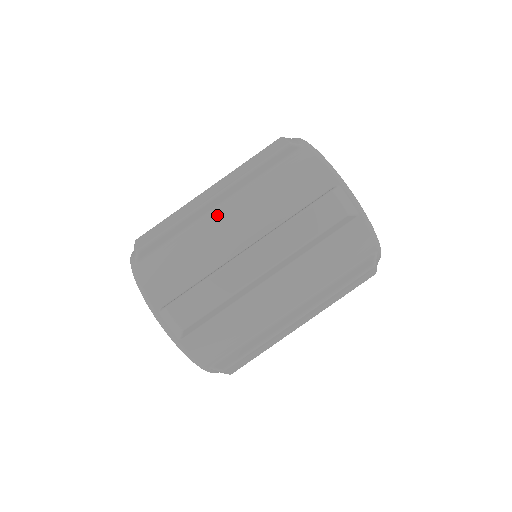
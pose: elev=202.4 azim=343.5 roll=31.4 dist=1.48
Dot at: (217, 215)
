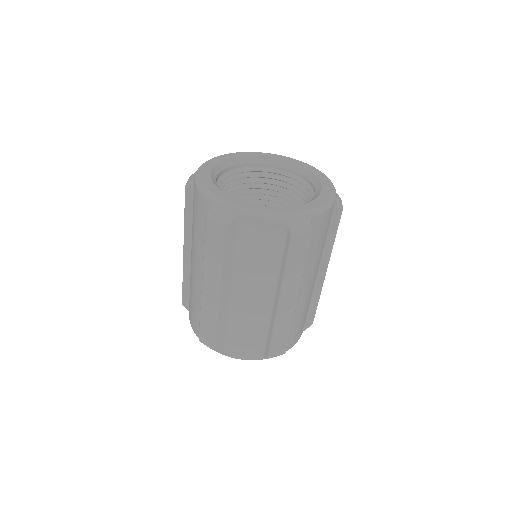
Dot at: (191, 262)
